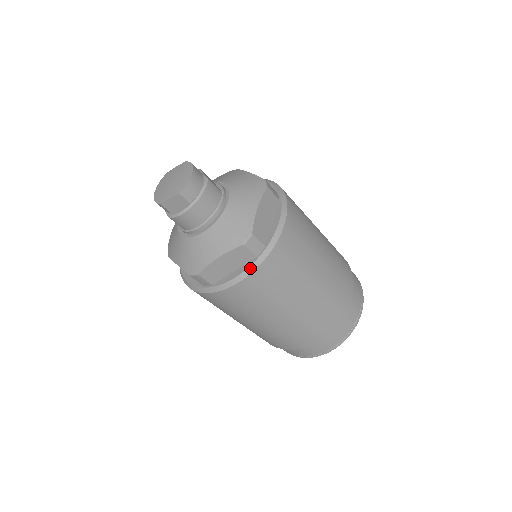
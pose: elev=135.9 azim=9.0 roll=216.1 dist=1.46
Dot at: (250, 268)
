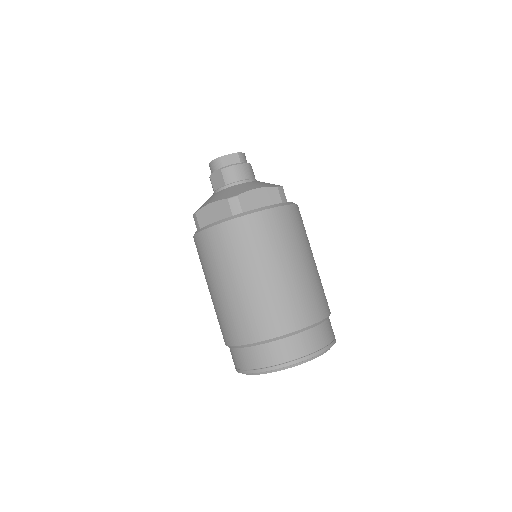
Dot at: (278, 204)
